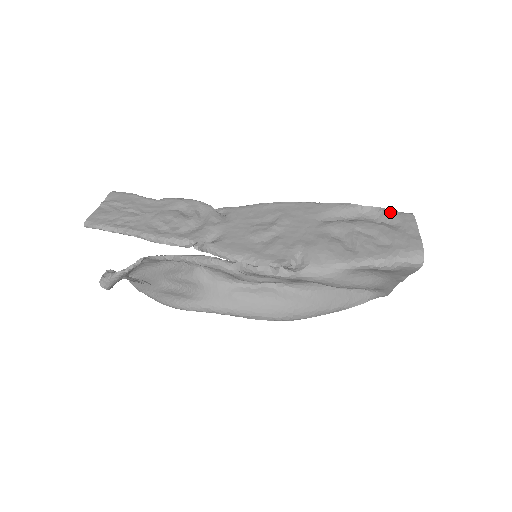
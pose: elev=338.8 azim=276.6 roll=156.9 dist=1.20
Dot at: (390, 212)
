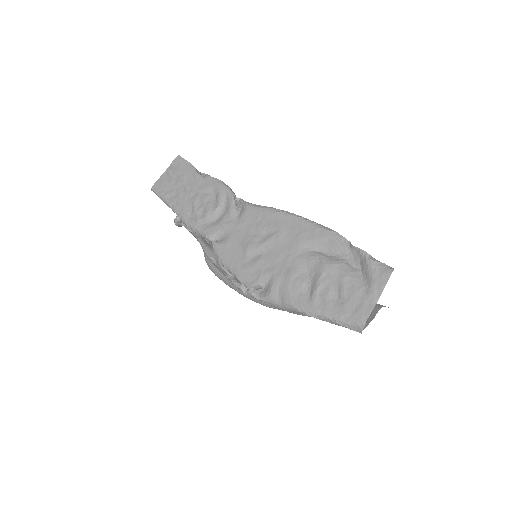
Dot at: (370, 263)
